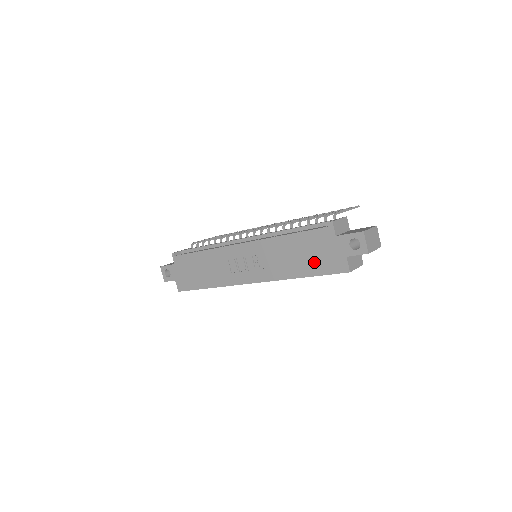
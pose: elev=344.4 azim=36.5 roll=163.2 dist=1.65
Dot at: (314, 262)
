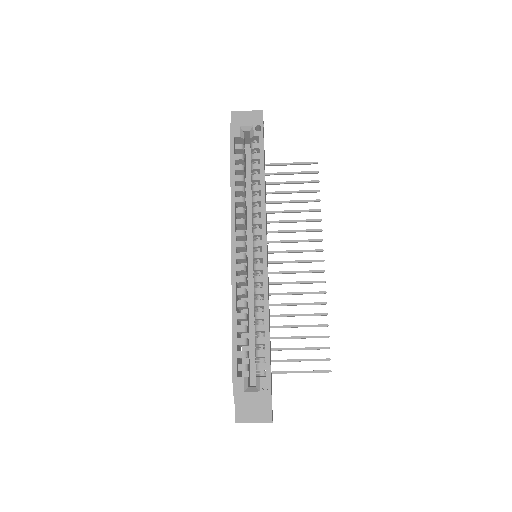
Dot at: occluded
